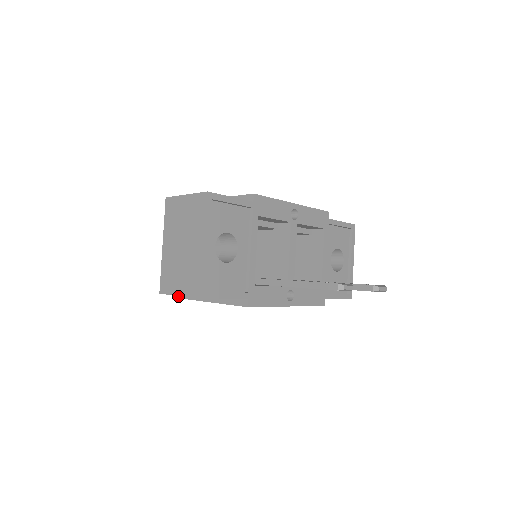
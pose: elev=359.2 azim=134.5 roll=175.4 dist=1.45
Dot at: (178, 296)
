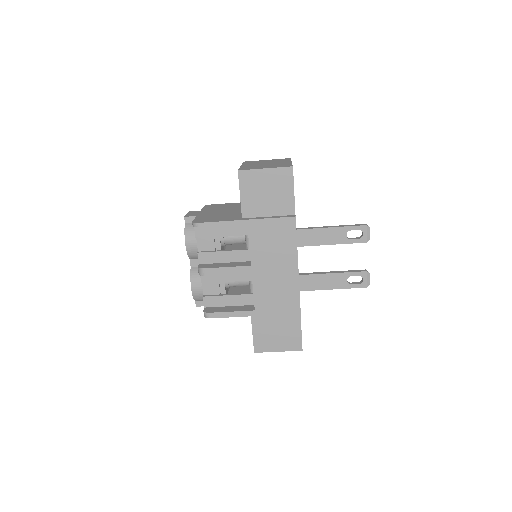
Dot at: (202, 222)
